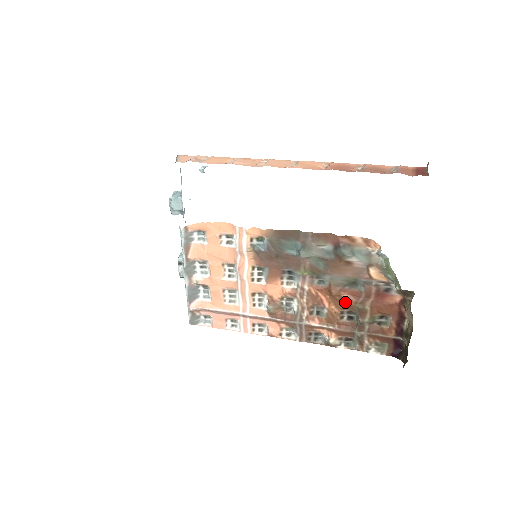
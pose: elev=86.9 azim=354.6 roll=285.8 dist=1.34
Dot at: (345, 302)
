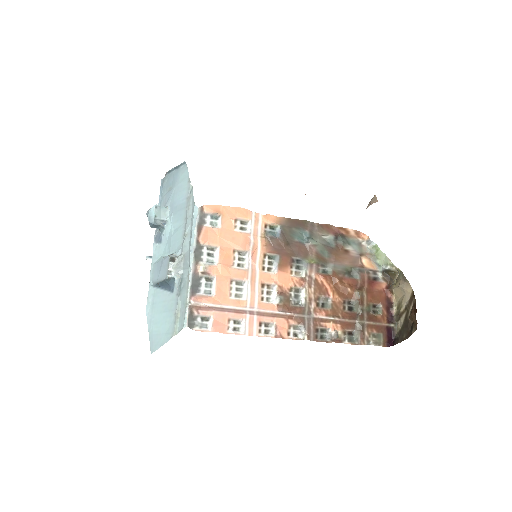
Dot at: (347, 289)
